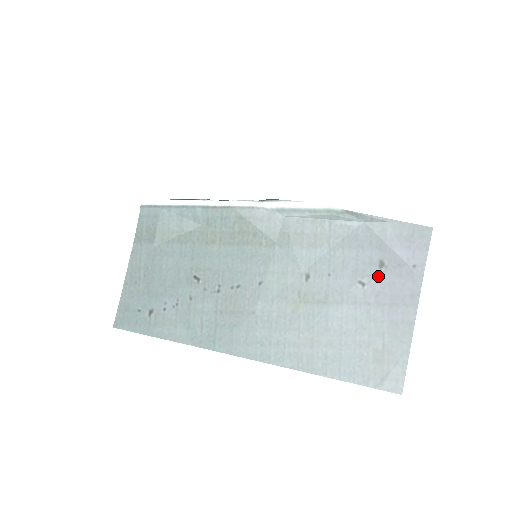
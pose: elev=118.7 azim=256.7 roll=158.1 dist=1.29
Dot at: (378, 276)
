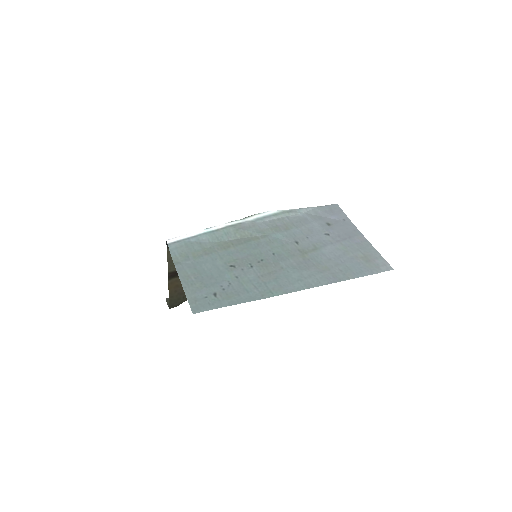
Dot at: (331, 229)
